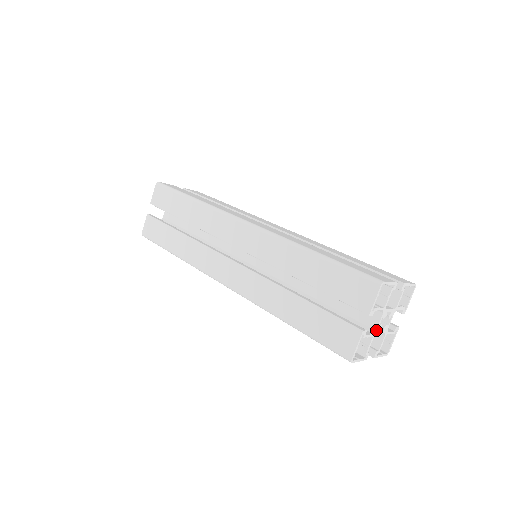
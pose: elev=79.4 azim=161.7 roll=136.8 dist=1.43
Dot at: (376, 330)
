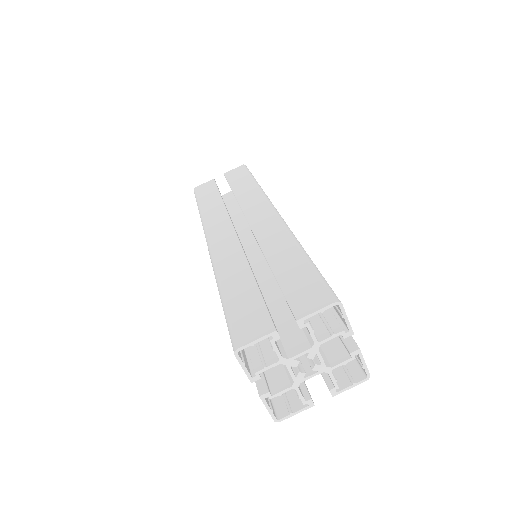
Dot at: (294, 381)
